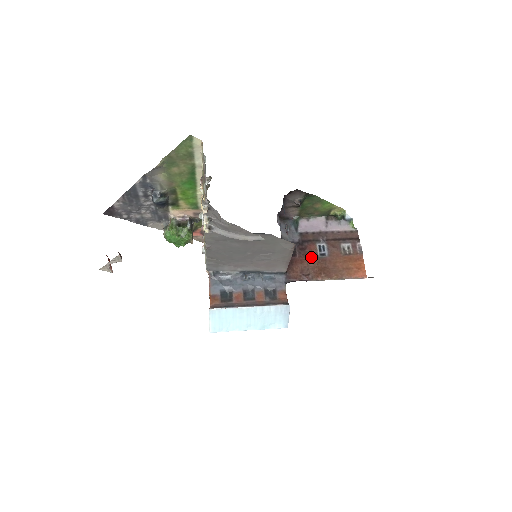
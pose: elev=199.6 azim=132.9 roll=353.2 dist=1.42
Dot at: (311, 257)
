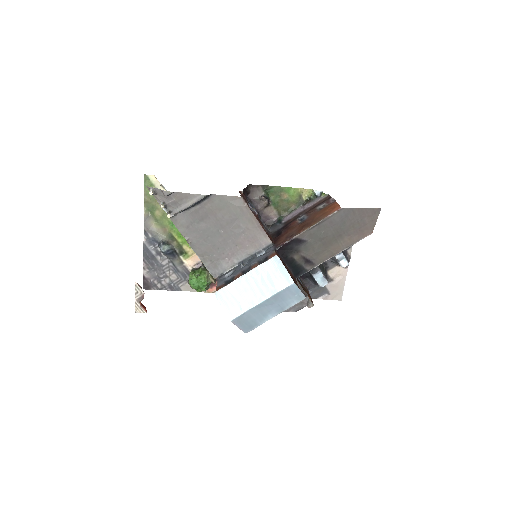
Dot at: (294, 227)
